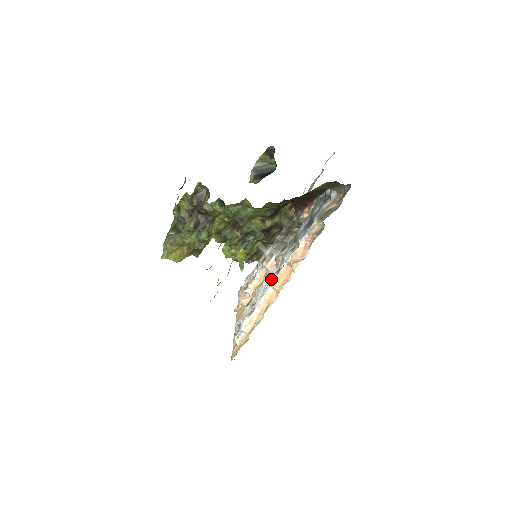
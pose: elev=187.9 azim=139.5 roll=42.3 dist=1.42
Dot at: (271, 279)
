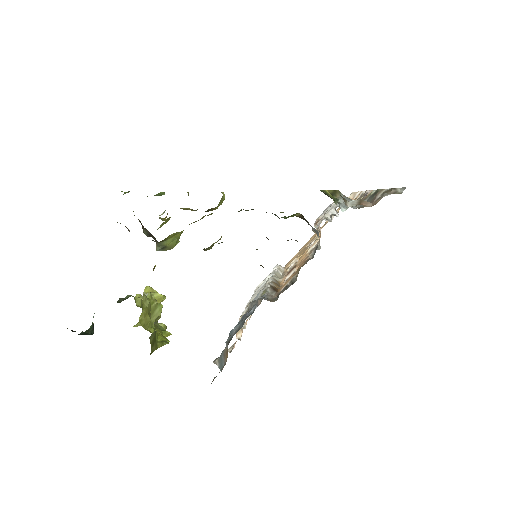
Dot at: (251, 299)
